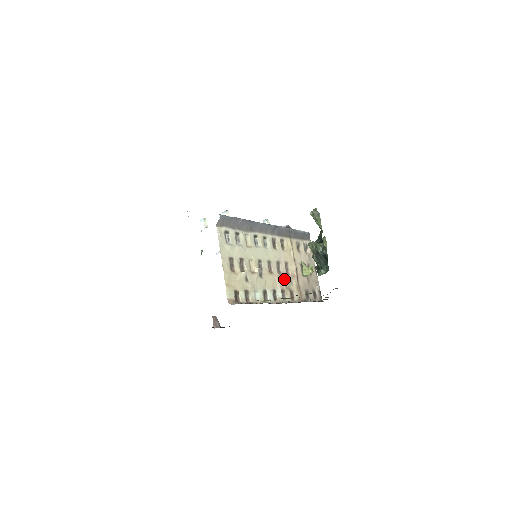
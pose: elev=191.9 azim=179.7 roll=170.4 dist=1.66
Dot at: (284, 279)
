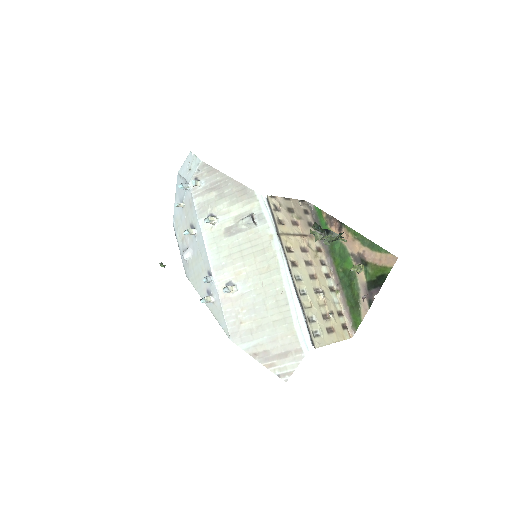
Dot at: (313, 258)
